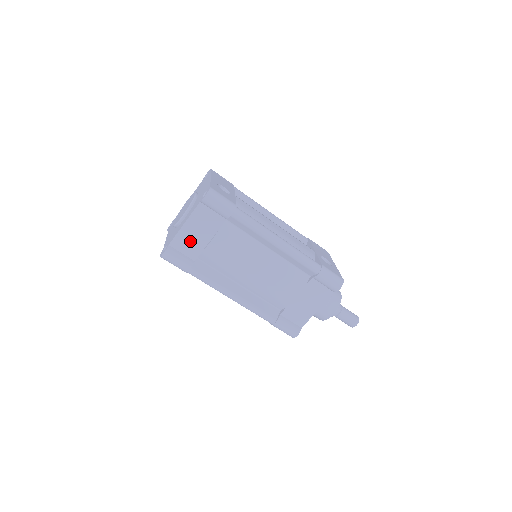
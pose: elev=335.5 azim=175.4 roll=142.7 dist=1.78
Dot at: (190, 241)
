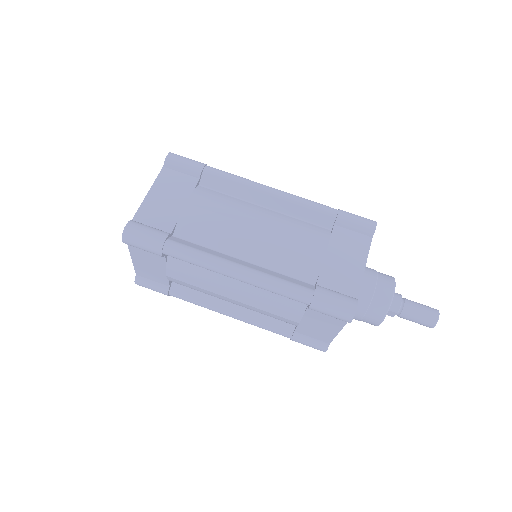
Dot at: (160, 210)
